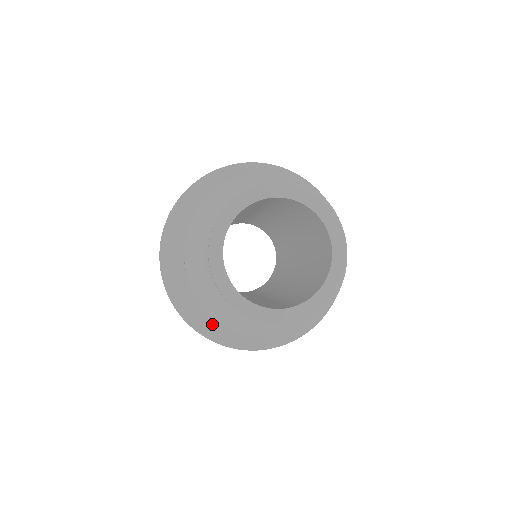
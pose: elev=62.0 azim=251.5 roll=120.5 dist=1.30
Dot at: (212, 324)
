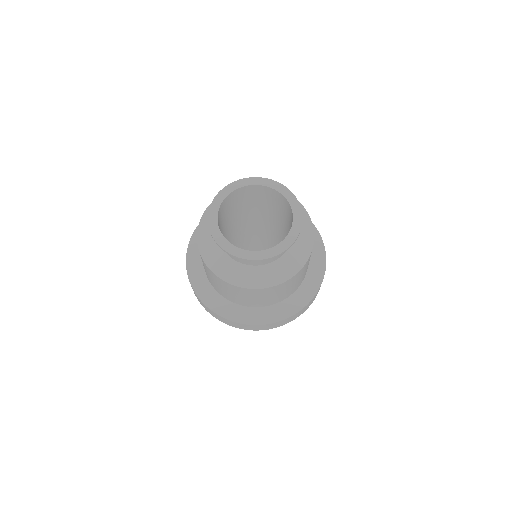
Dot at: (212, 296)
